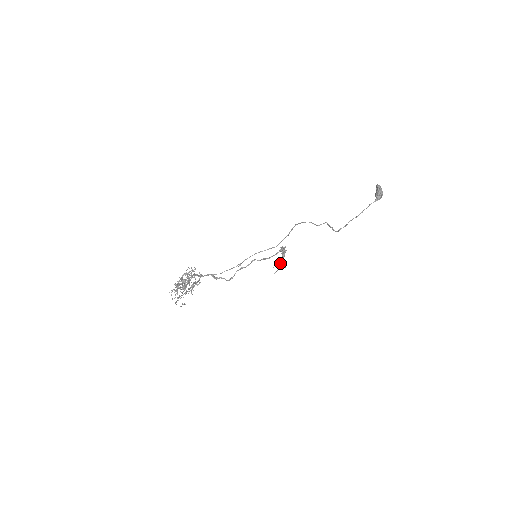
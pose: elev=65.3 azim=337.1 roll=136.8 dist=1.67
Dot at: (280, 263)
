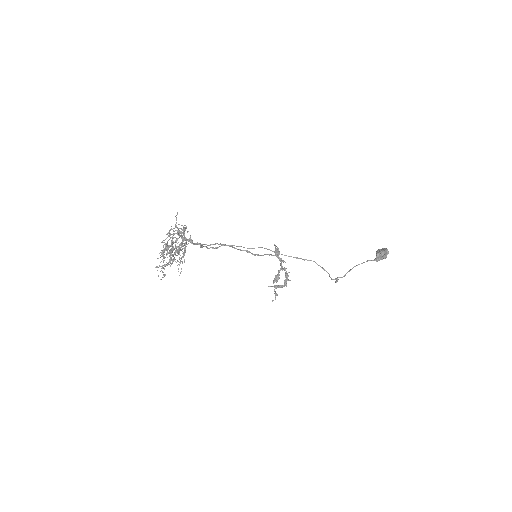
Dot at: occluded
